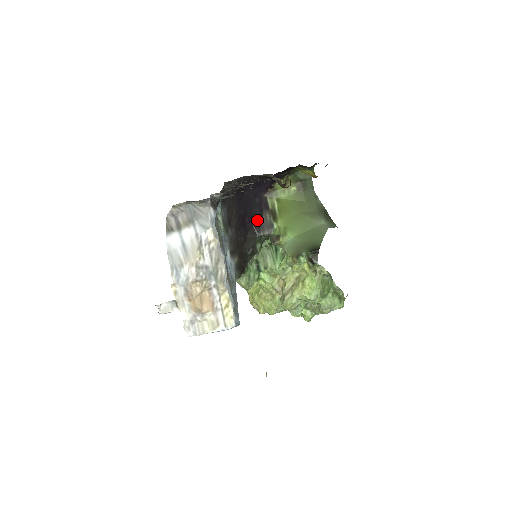
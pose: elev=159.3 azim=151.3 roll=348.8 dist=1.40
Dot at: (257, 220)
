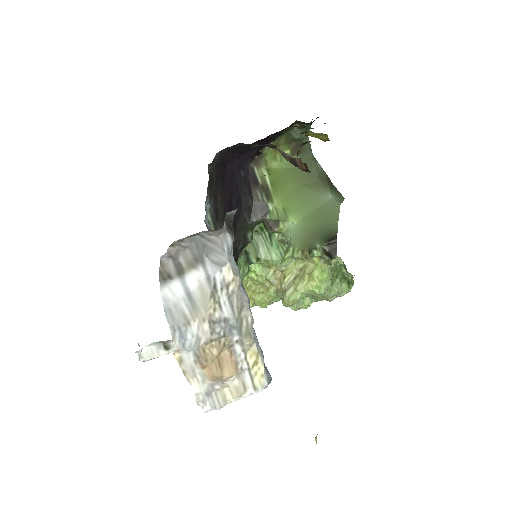
Dot at: (246, 202)
